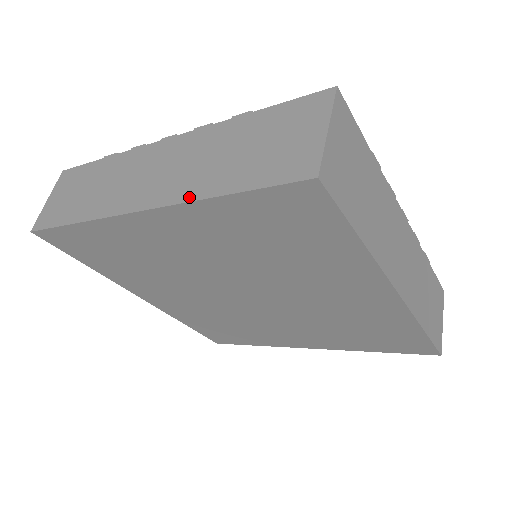
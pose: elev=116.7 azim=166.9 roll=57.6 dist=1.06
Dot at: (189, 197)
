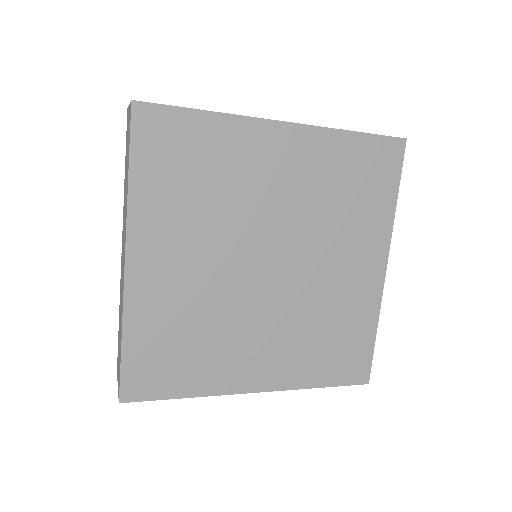
Dot at: (327, 127)
